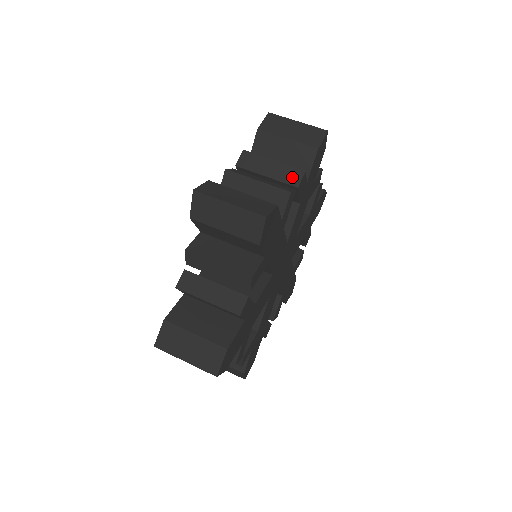
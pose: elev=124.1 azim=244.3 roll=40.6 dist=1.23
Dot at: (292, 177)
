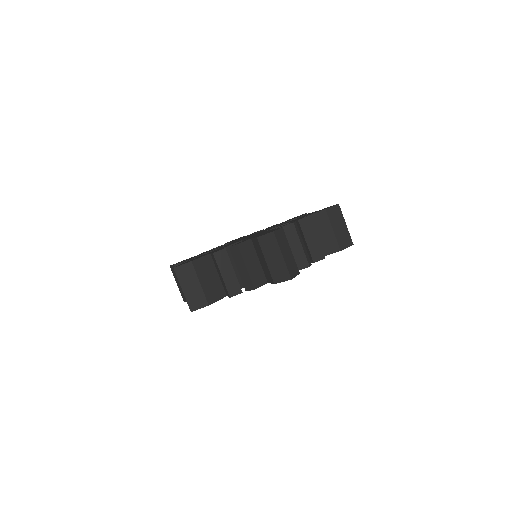
Dot at: (247, 284)
